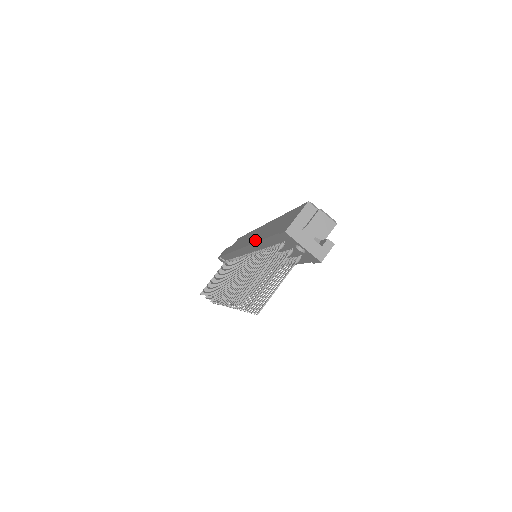
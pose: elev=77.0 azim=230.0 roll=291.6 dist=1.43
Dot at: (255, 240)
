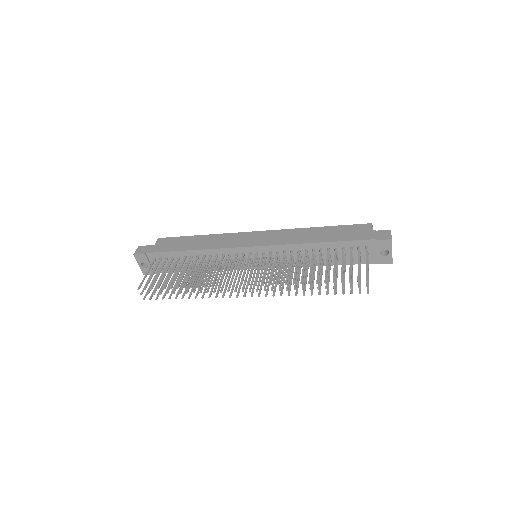
Dot at: (299, 241)
